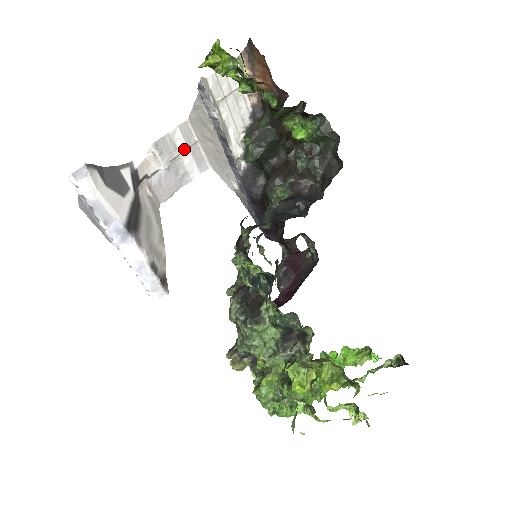
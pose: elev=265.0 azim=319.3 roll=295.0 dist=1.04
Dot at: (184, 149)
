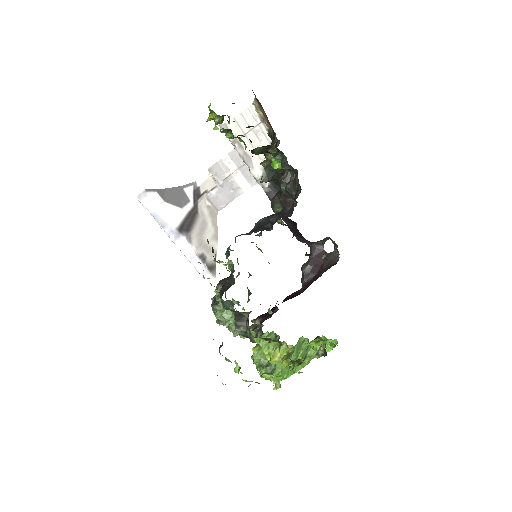
Dot at: (235, 170)
